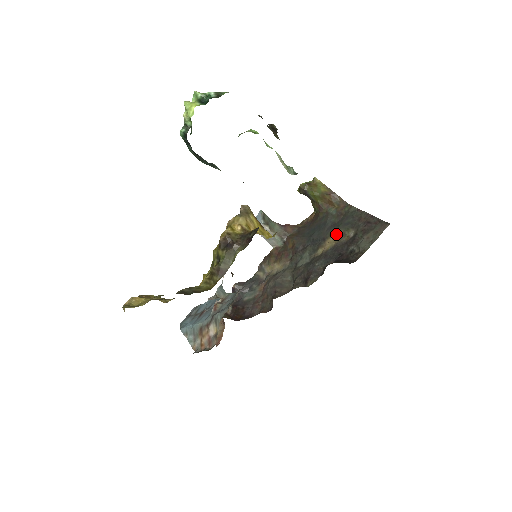
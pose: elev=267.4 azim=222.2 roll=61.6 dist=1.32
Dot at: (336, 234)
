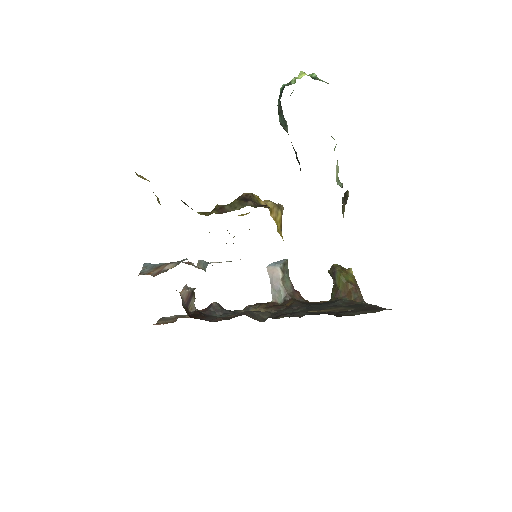
Dot at: (336, 308)
